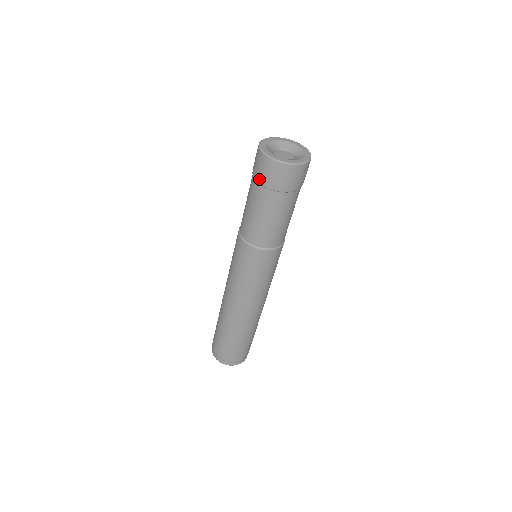
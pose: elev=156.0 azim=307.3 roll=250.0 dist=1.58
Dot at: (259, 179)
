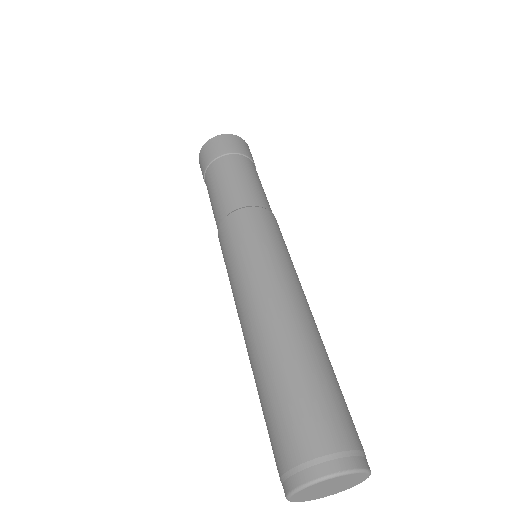
Dot at: (206, 164)
